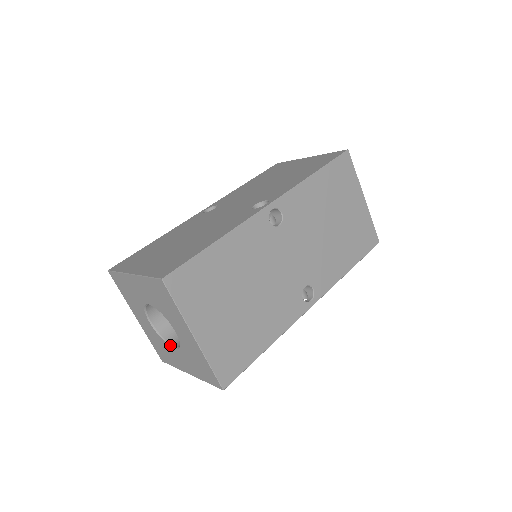
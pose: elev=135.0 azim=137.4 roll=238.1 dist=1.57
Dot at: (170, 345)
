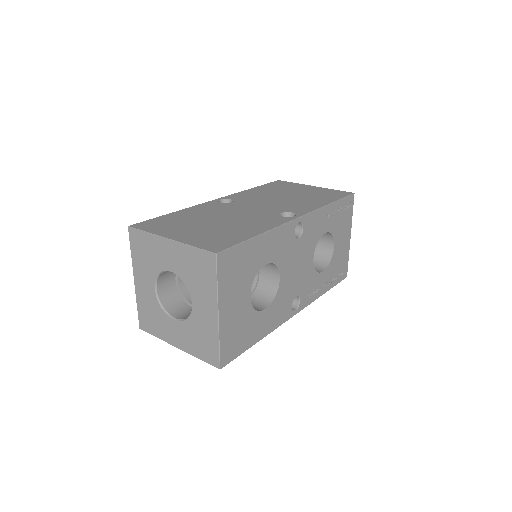
Dot at: (191, 311)
